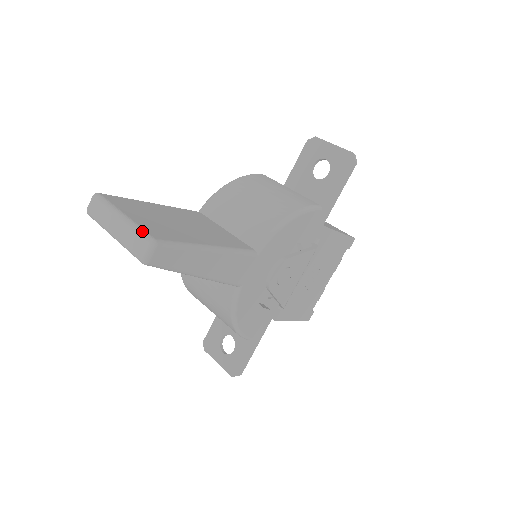
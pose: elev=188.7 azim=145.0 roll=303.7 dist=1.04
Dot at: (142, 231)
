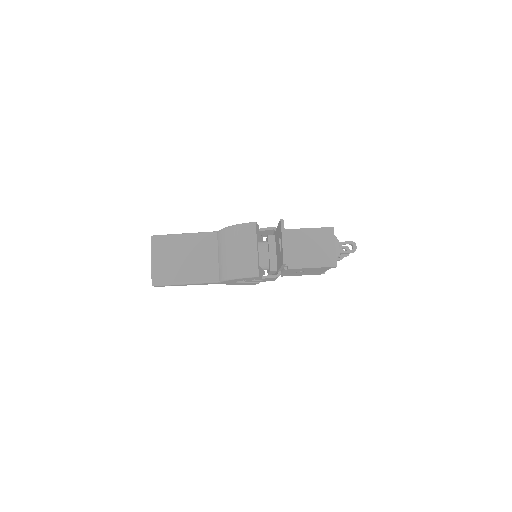
Dot at: (152, 276)
